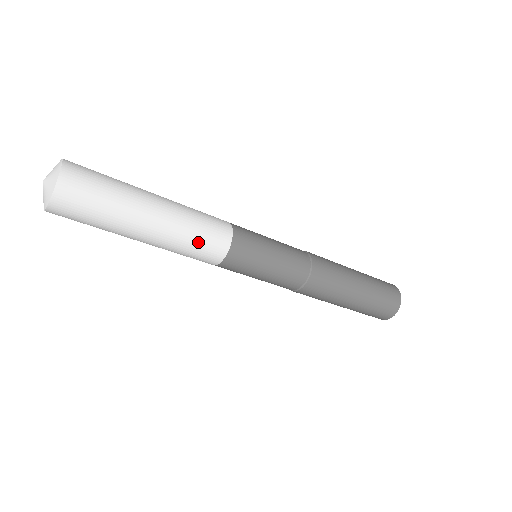
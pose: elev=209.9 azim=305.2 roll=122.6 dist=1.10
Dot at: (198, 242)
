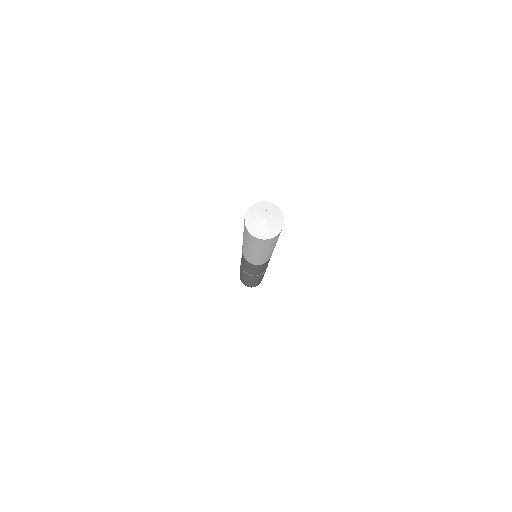
Dot at: (256, 260)
